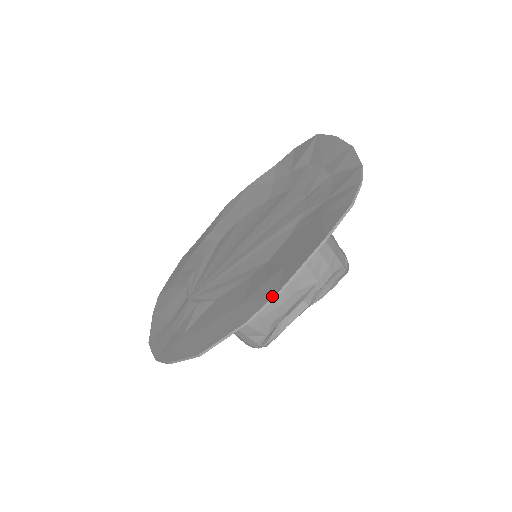
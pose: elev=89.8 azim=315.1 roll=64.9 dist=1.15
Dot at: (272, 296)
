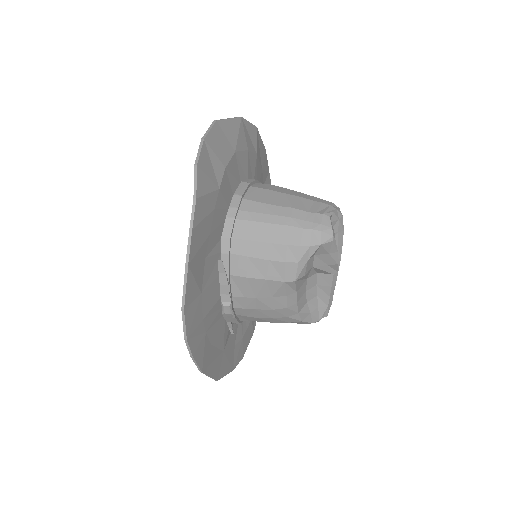
Dot at: (192, 357)
